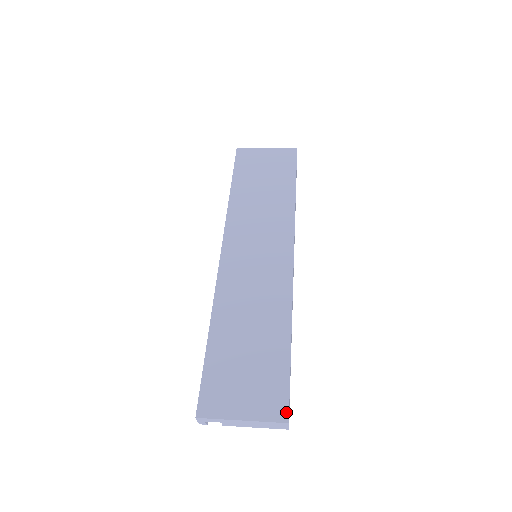
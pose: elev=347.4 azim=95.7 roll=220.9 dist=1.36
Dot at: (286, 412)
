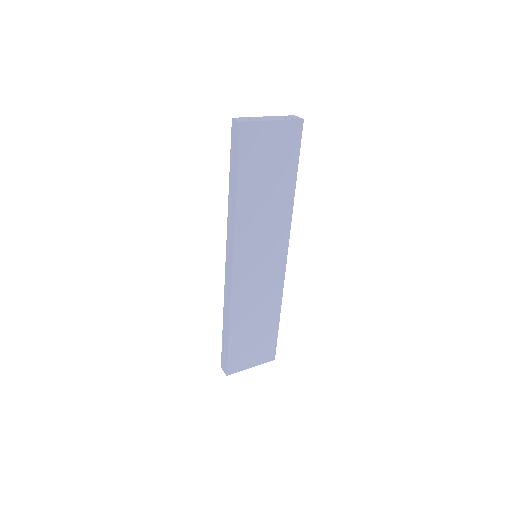
Dot at: (274, 356)
